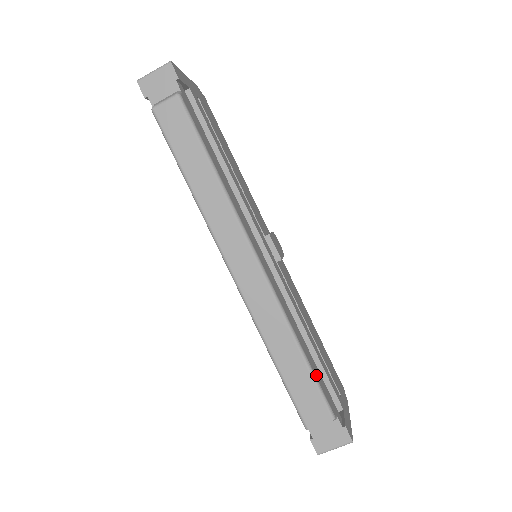
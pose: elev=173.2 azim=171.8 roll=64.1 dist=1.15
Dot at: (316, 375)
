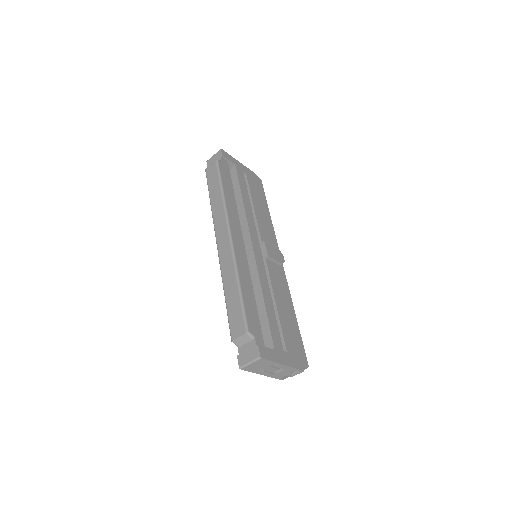
Dot at: (246, 305)
